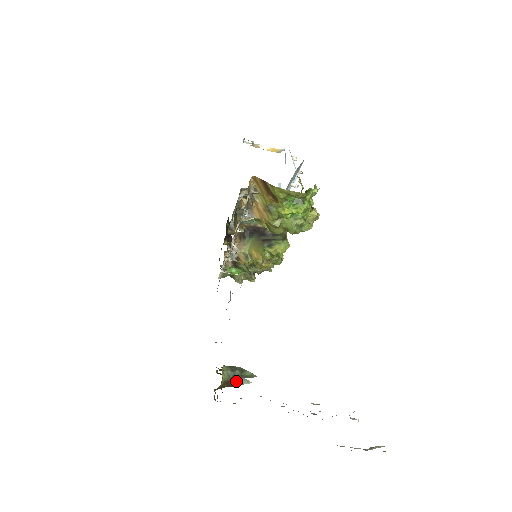
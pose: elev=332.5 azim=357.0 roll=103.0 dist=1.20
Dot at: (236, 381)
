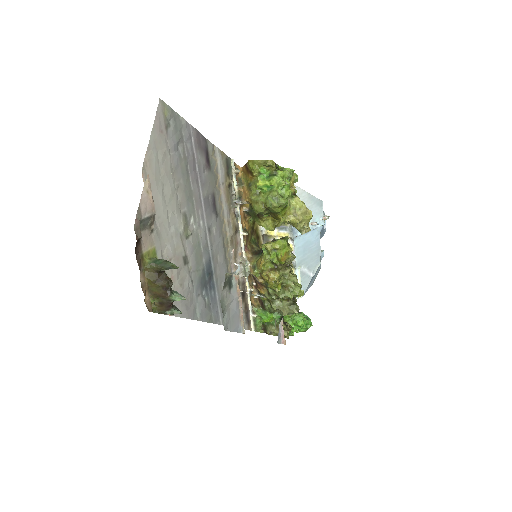
Dot at: (166, 282)
